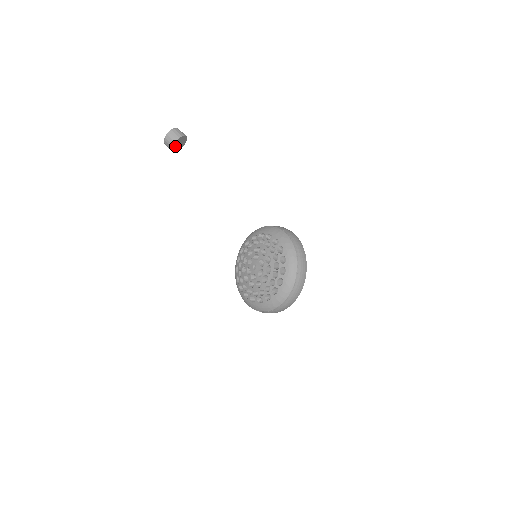
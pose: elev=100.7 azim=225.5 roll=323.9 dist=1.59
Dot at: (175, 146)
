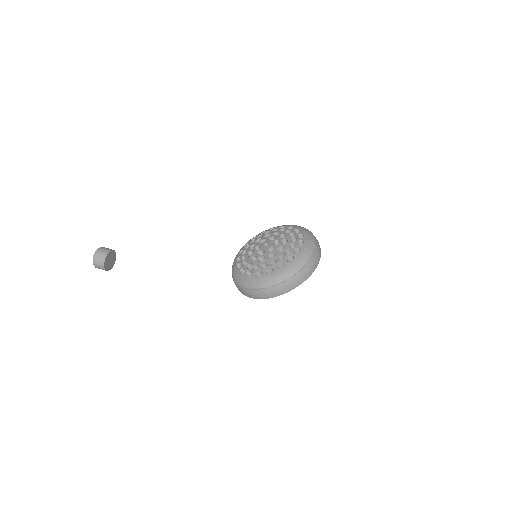
Dot at: (107, 259)
